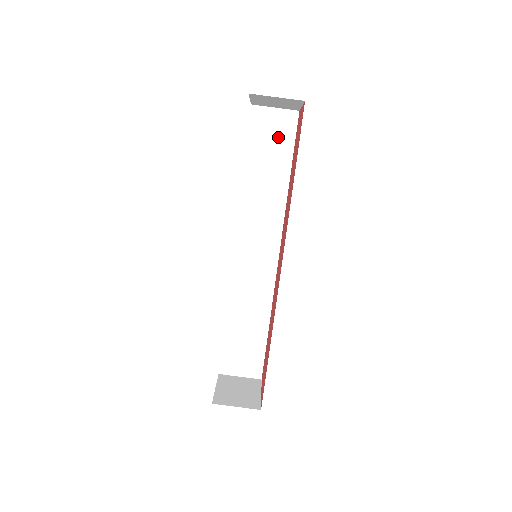
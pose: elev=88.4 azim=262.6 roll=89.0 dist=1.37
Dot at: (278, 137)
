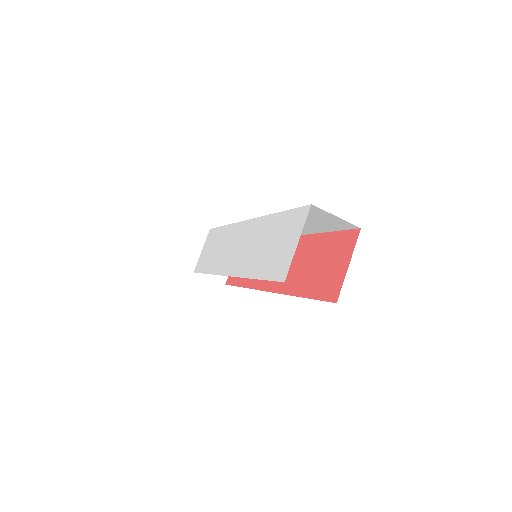
Dot at: (326, 222)
